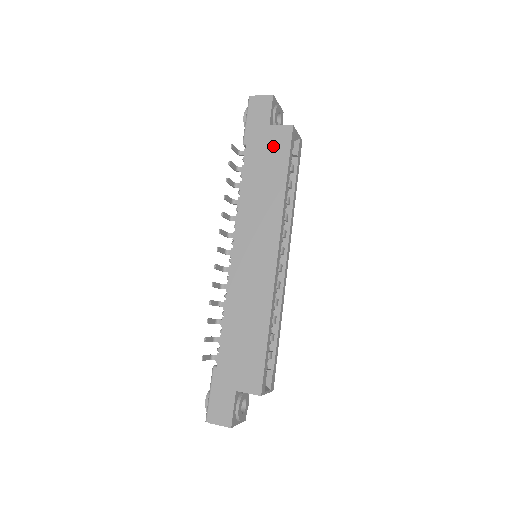
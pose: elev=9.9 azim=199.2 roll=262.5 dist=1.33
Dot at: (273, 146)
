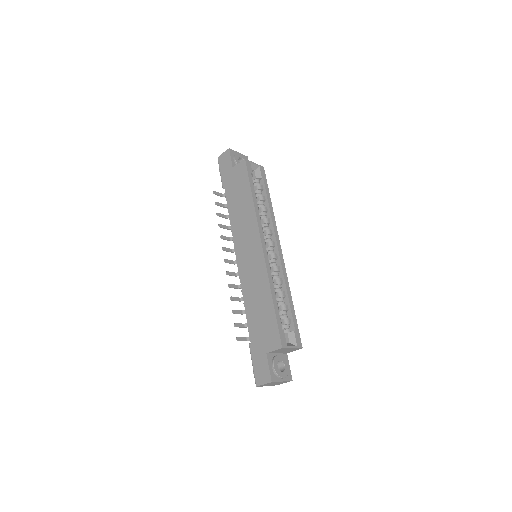
Dot at: (238, 179)
